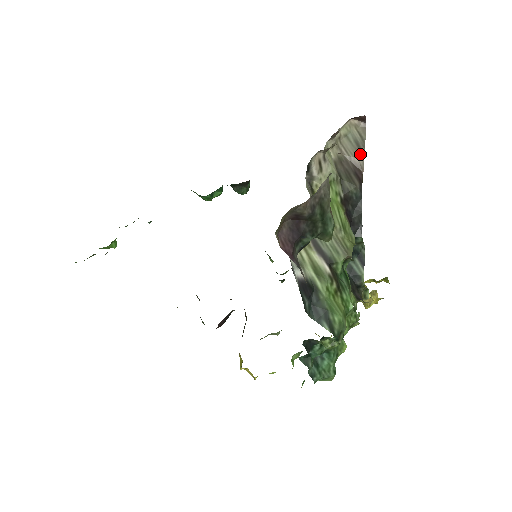
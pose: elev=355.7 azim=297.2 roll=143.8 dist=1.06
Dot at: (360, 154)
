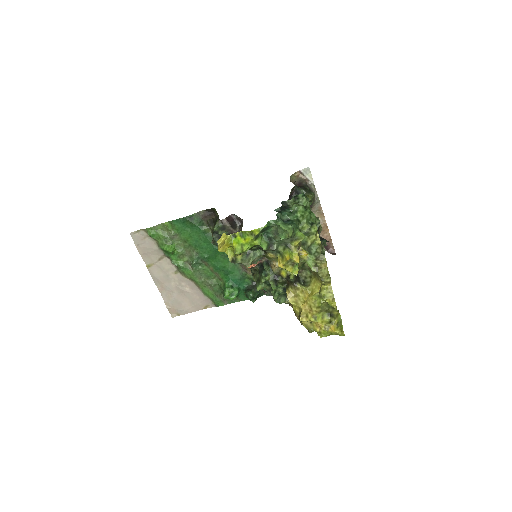
Dot at: occluded
